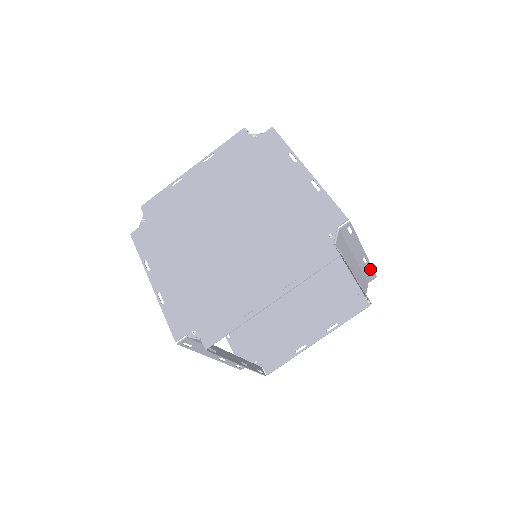
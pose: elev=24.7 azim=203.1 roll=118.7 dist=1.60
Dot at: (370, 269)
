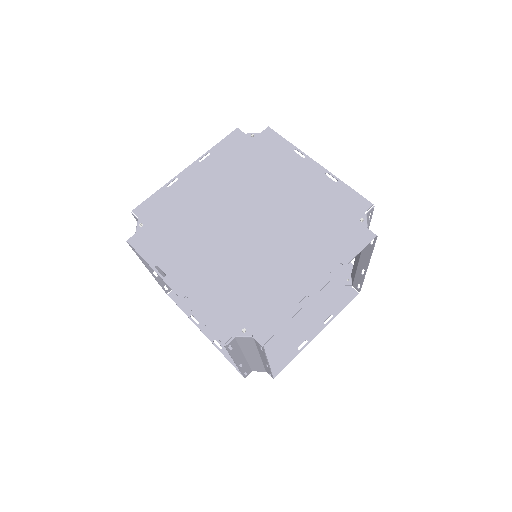
Dot at: occluded
